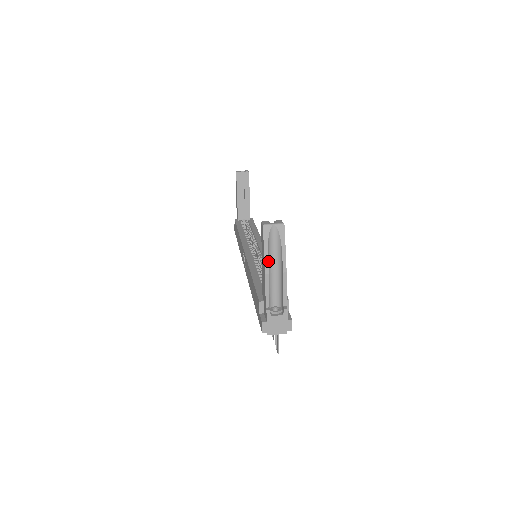
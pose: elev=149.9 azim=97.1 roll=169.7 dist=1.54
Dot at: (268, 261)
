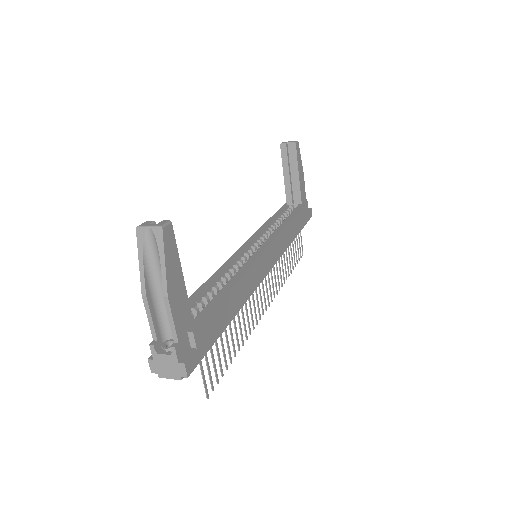
Dot at: (150, 278)
